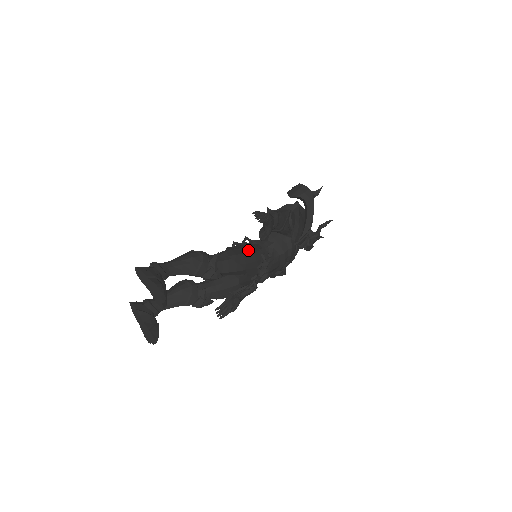
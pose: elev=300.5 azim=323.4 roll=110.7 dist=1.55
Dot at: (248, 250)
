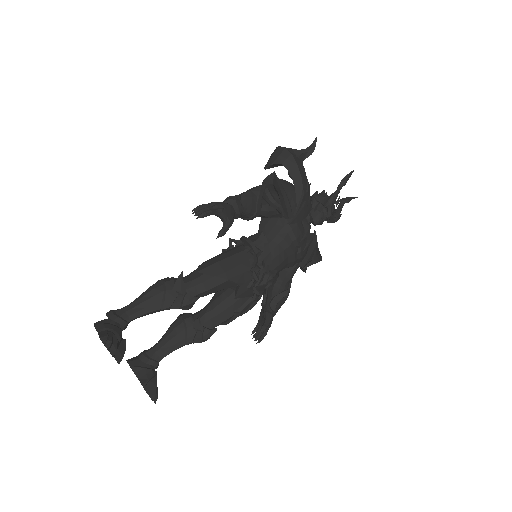
Dot at: (228, 254)
